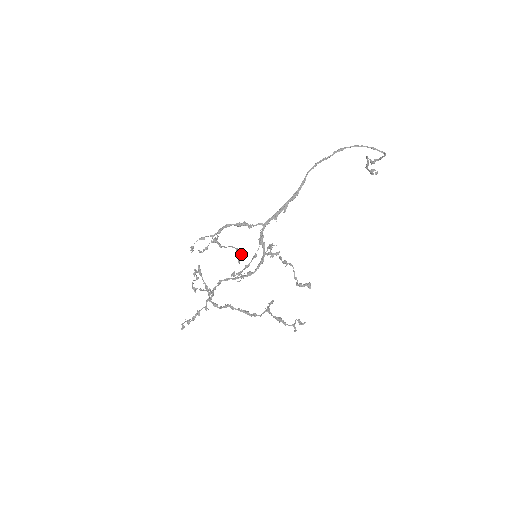
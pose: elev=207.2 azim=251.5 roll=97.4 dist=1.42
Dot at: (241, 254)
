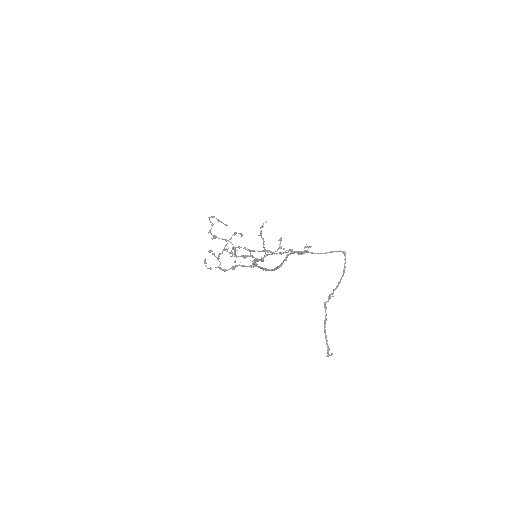
Dot at: occluded
